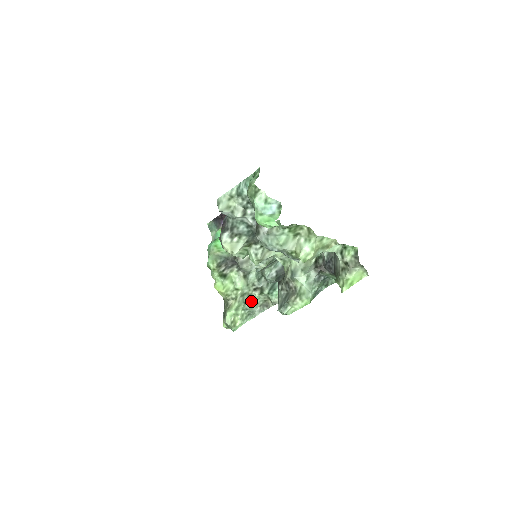
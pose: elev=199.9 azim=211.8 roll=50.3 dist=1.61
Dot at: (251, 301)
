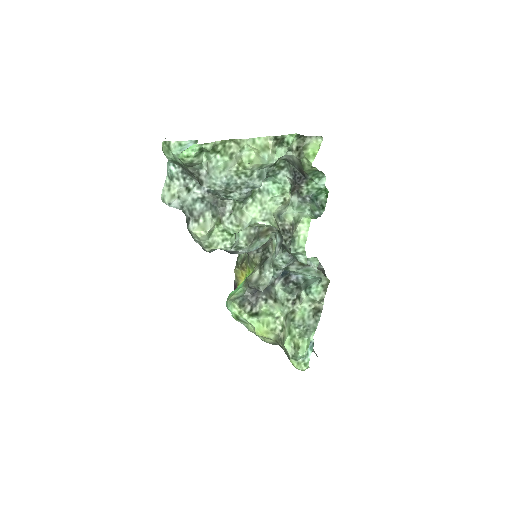
Dot at: (298, 316)
